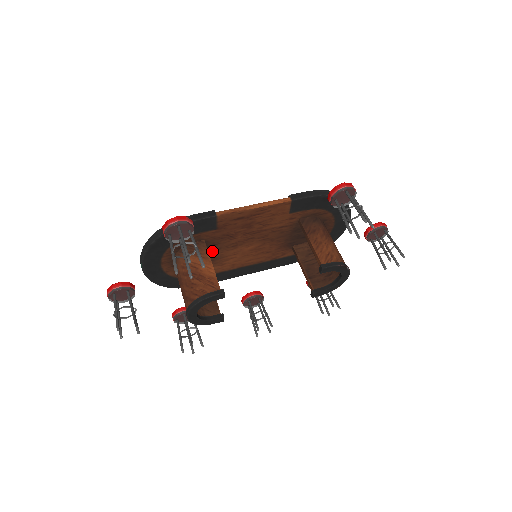
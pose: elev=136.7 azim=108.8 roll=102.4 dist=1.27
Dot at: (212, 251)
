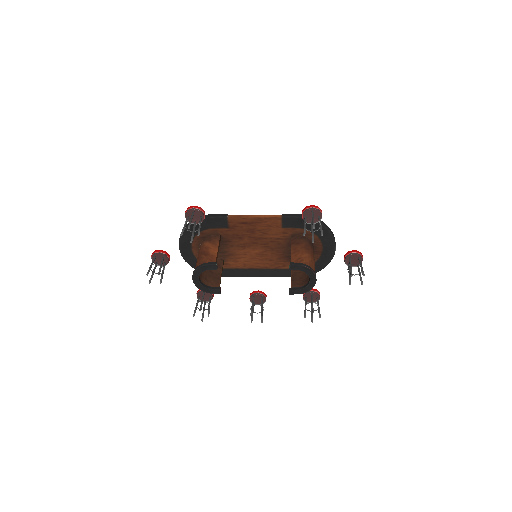
Dot at: (227, 247)
